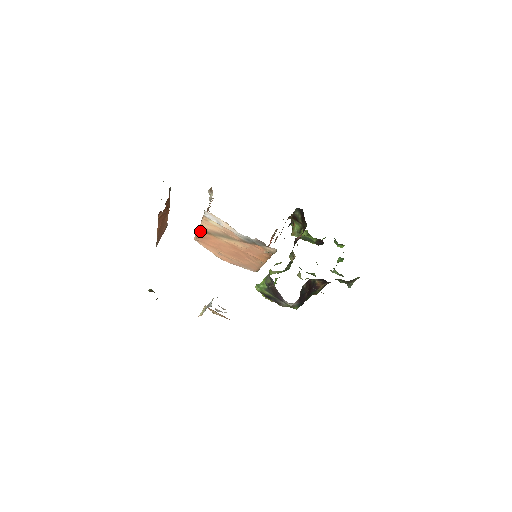
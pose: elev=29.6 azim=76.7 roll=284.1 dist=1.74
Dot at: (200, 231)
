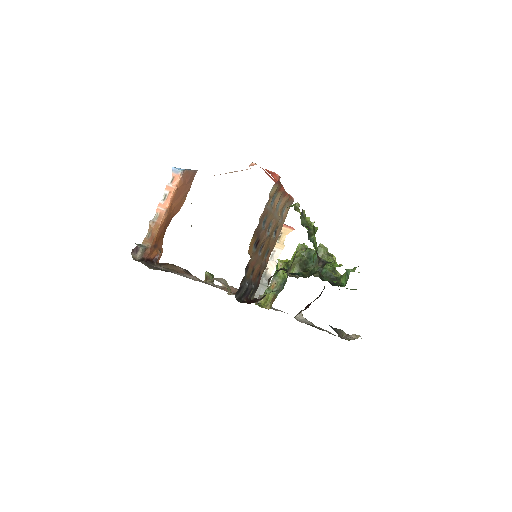
Dot at: occluded
